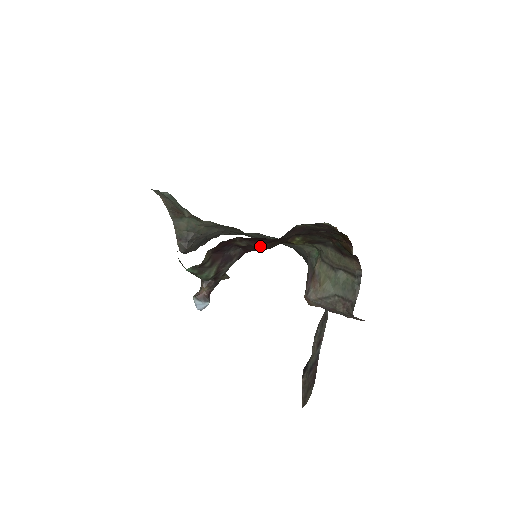
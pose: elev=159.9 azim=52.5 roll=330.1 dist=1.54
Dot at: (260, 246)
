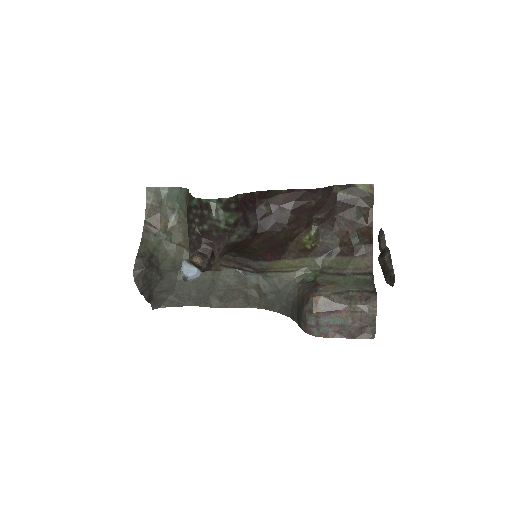
Dot at: (285, 215)
